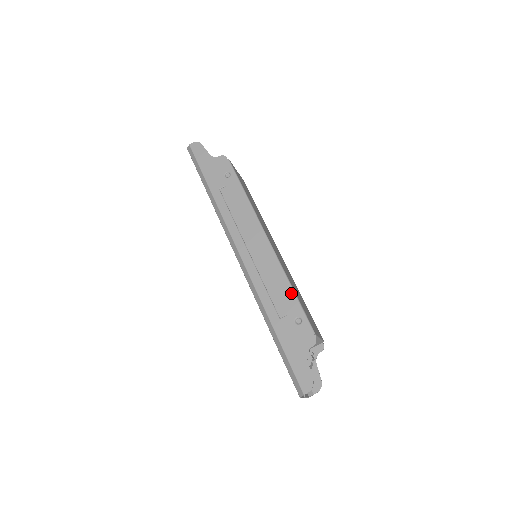
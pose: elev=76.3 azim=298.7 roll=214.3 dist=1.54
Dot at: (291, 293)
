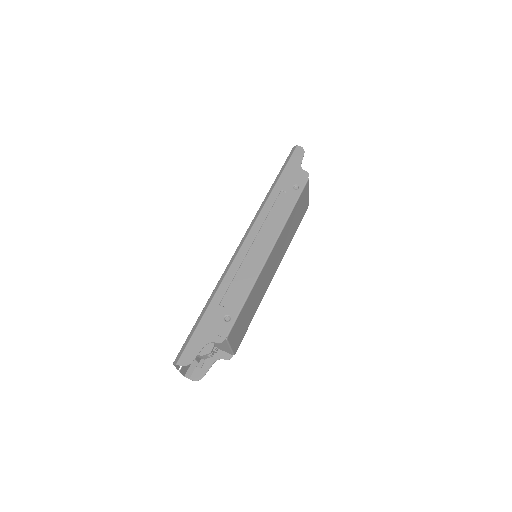
Dot at: (244, 297)
